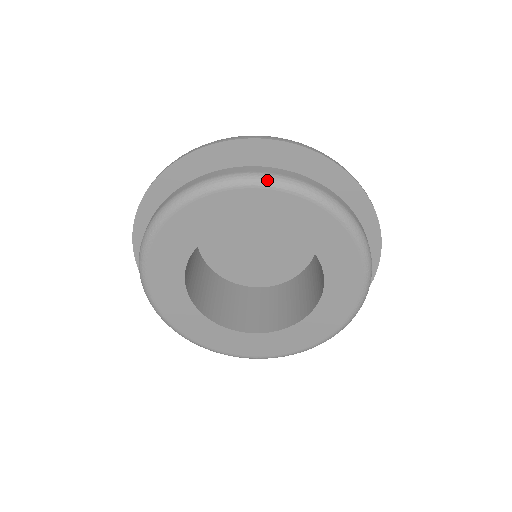
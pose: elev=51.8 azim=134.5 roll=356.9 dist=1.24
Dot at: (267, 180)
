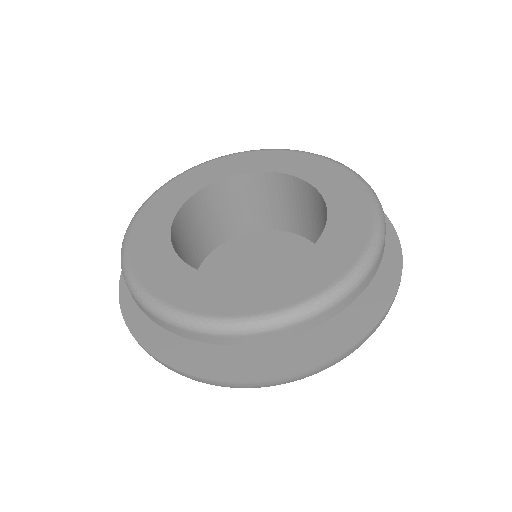
Dot at: (306, 152)
